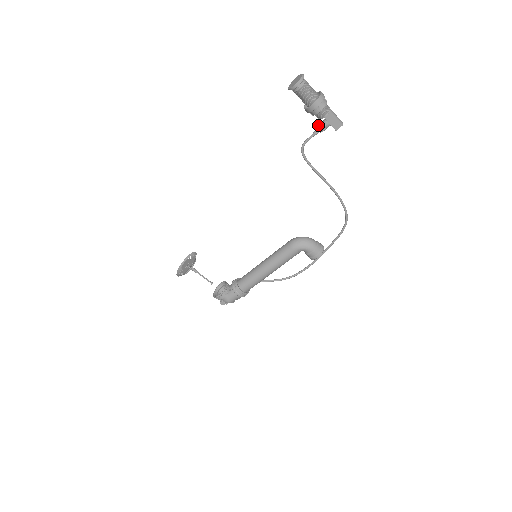
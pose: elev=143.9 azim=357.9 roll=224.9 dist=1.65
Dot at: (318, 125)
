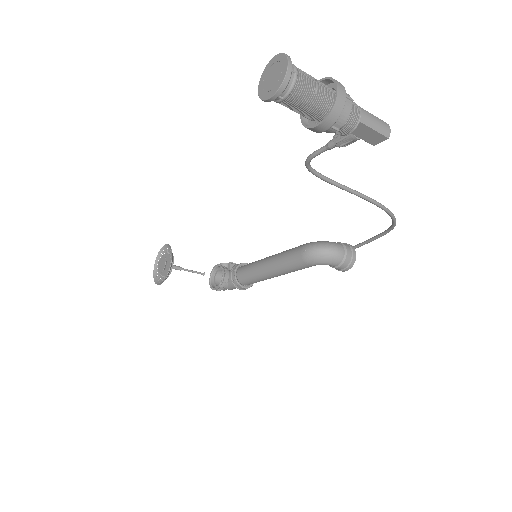
Dot at: (335, 135)
